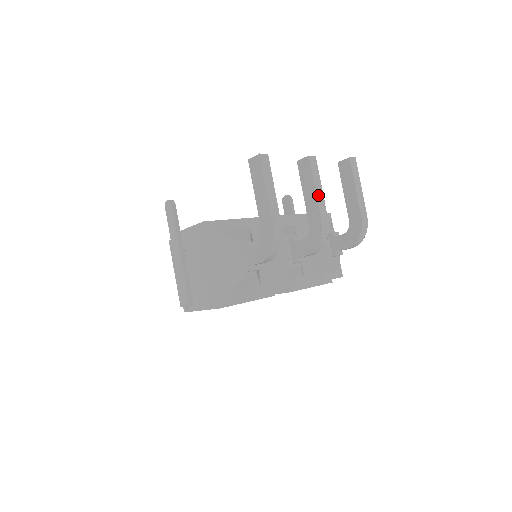
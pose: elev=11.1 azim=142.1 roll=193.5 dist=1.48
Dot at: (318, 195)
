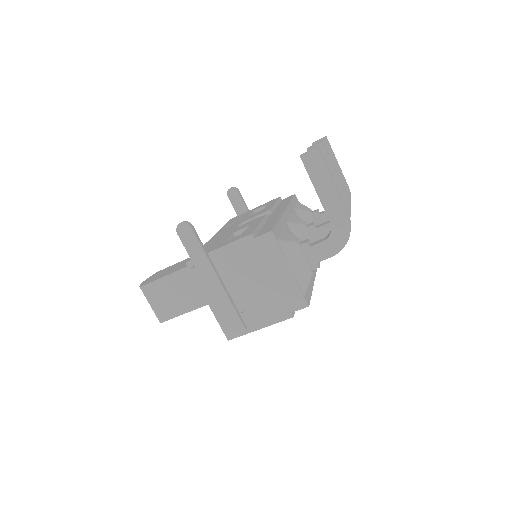
Dot at: (338, 177)
